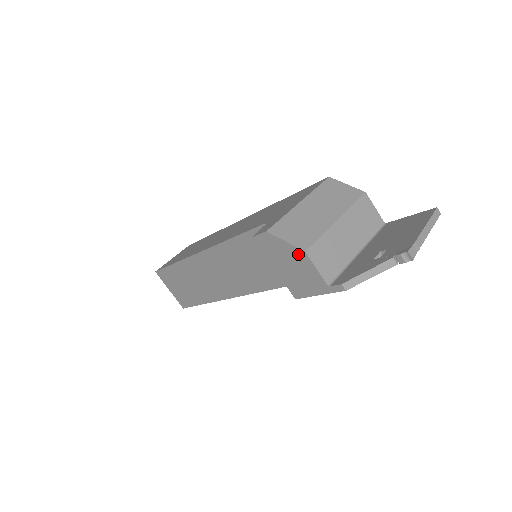
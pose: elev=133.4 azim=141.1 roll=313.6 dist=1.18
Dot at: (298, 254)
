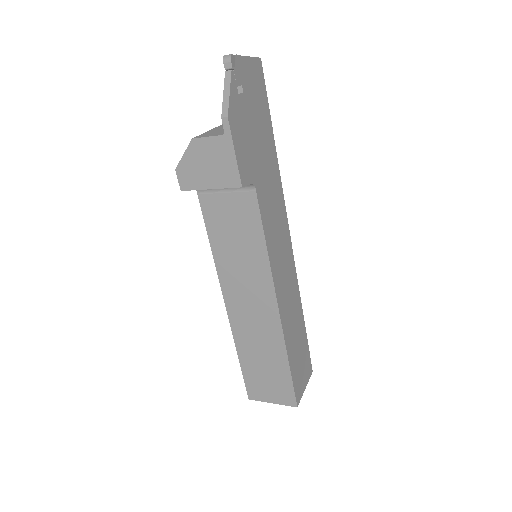
Dot at: (194, 148)
